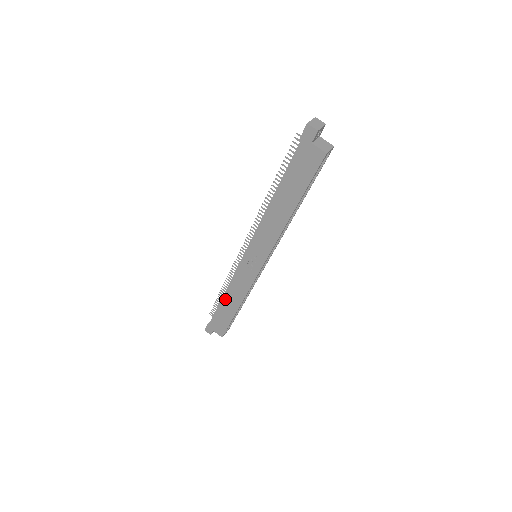
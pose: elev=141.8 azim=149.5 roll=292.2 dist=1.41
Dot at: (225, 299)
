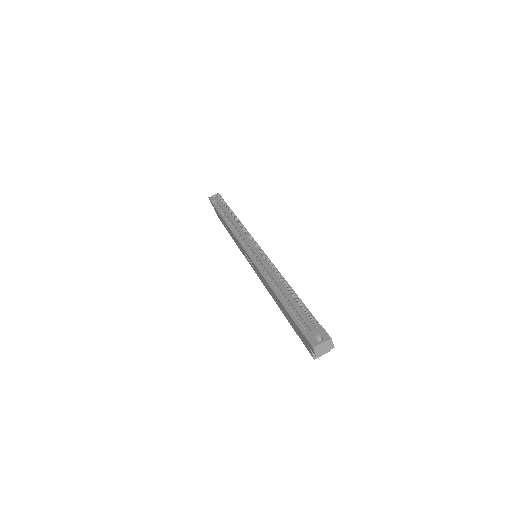
Dot at: (226, 224)
